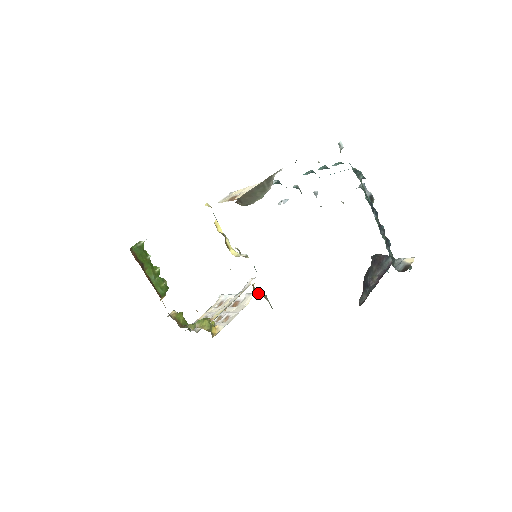
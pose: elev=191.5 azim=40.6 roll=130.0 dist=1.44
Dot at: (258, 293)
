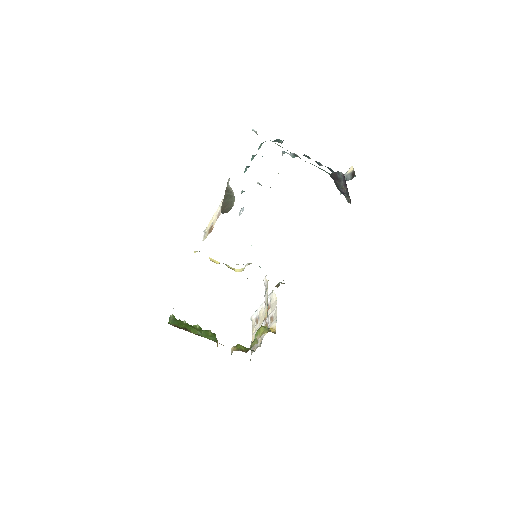
Dot at: (276, 285)
